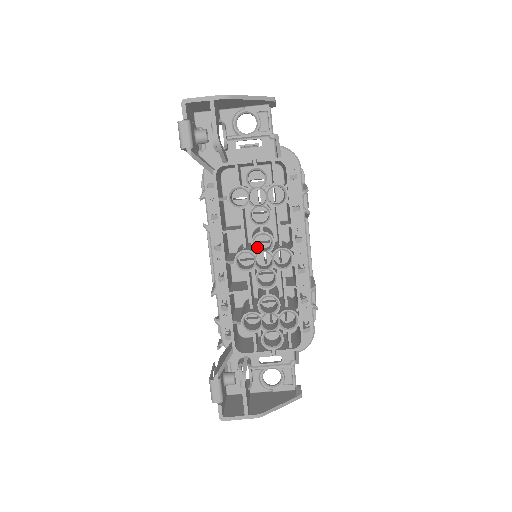
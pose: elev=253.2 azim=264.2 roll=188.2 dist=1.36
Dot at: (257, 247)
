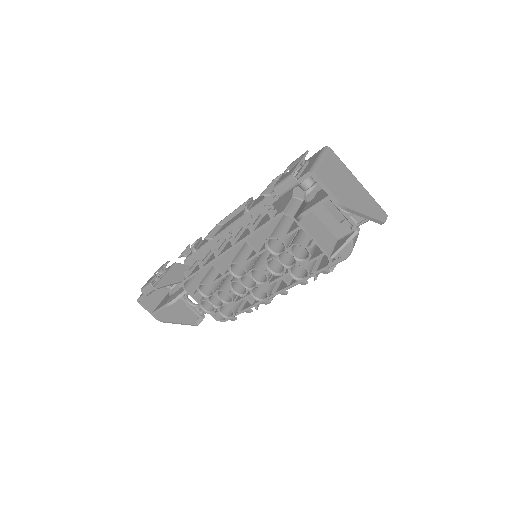
Dot at: occluded
